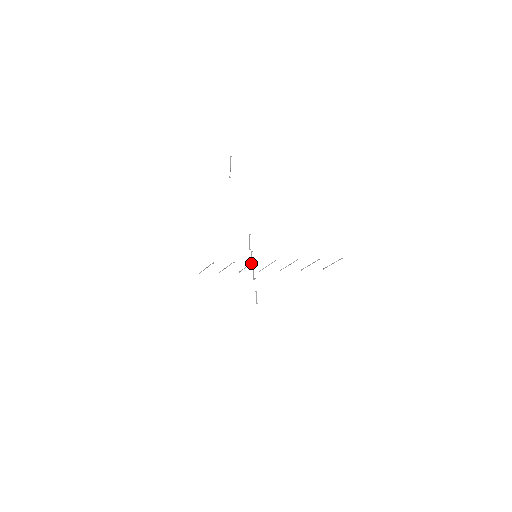
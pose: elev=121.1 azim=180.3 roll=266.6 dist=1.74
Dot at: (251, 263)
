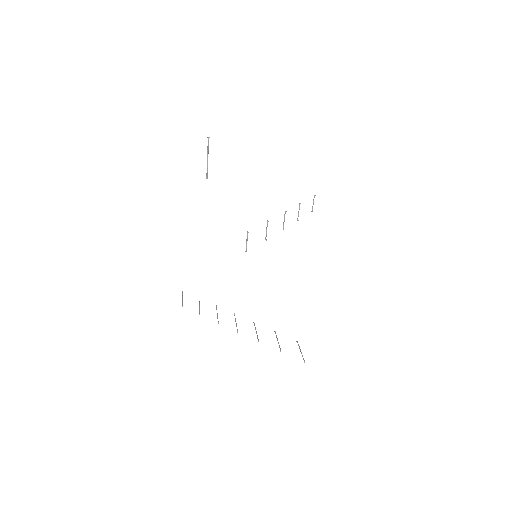
Dot at: occluded
